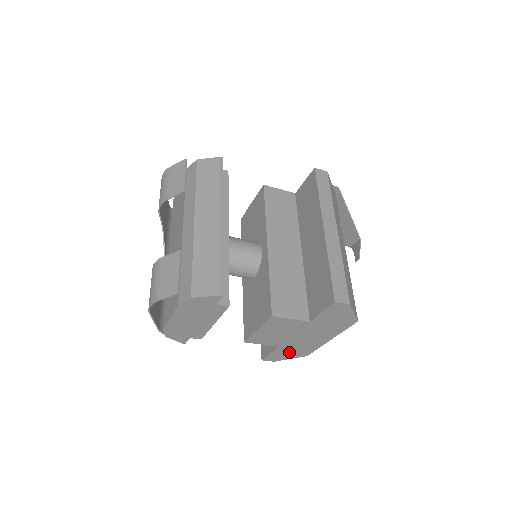
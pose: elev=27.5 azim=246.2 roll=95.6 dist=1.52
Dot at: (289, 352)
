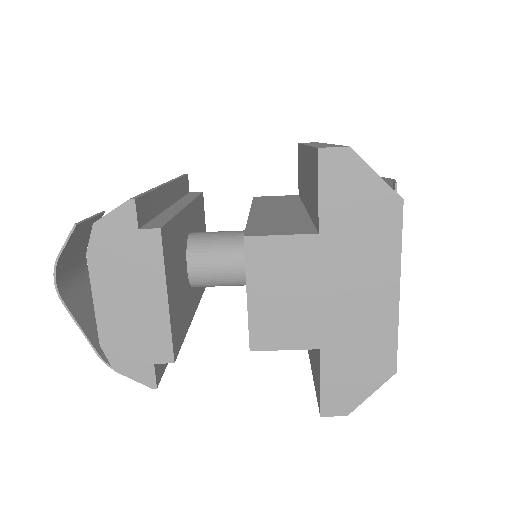
Dot at: (352, 367)
